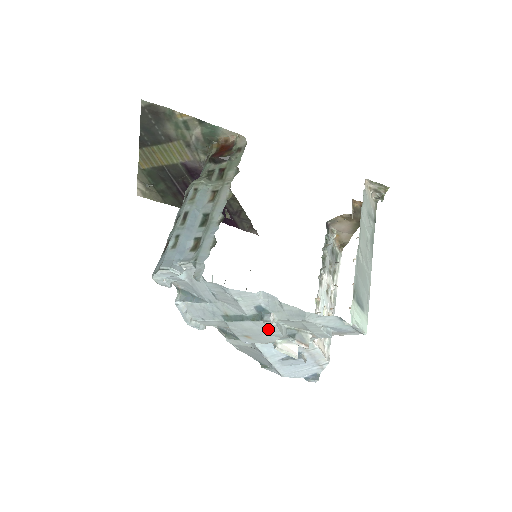
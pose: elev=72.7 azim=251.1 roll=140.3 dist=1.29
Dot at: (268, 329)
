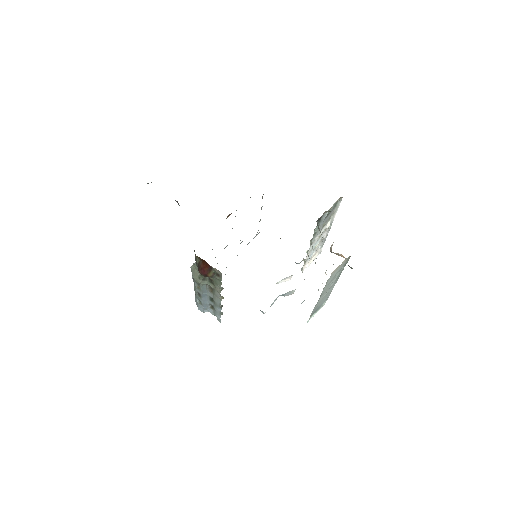
Dot at: occluded
